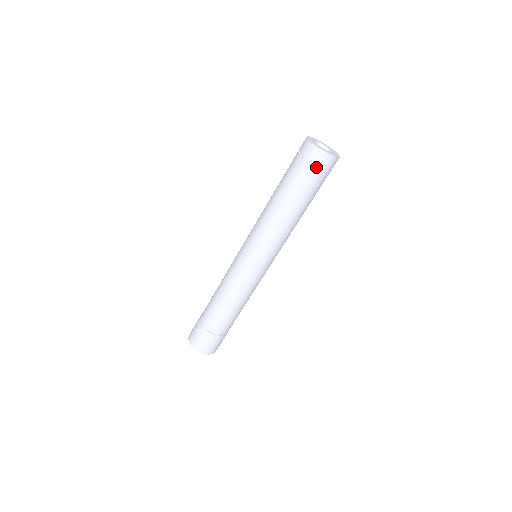
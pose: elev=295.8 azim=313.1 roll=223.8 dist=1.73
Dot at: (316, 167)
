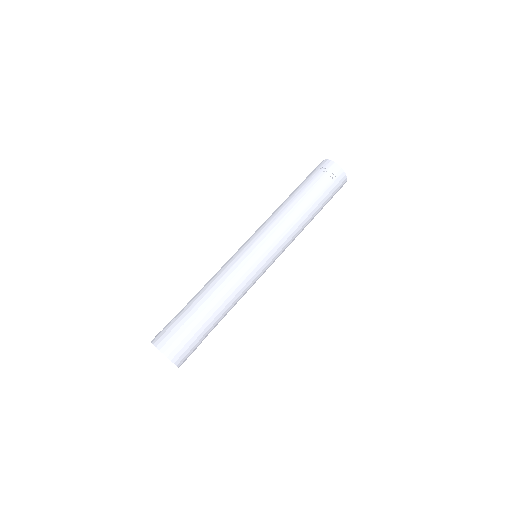
Dot at: (335, 181)
